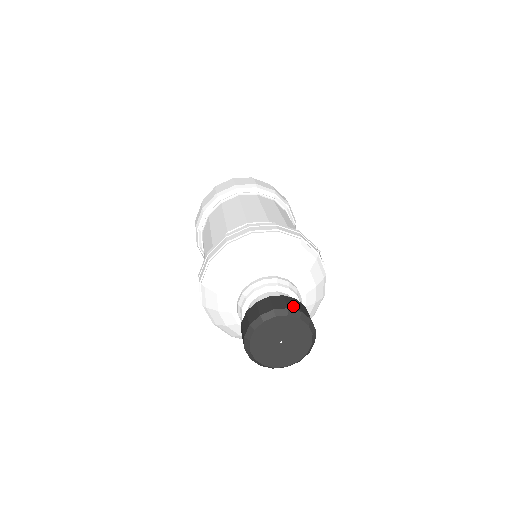
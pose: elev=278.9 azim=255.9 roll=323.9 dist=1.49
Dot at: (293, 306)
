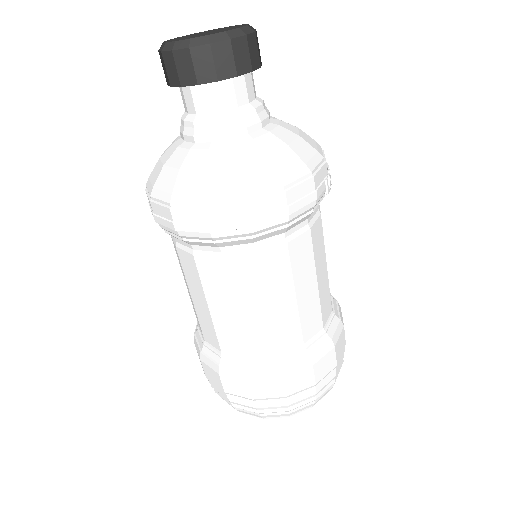
Dot at: occluded
